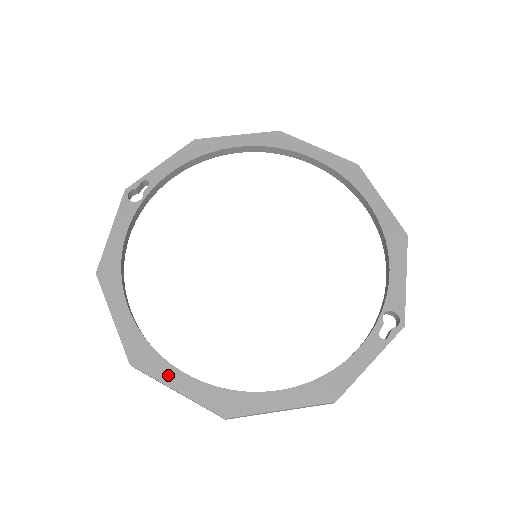
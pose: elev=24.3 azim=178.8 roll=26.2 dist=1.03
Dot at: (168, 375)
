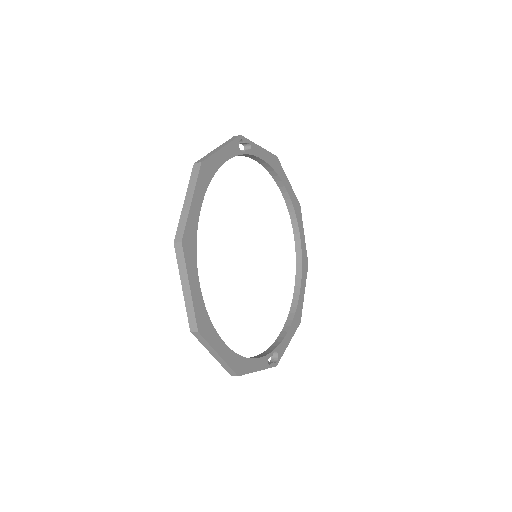
Dot at: (193, 273)
